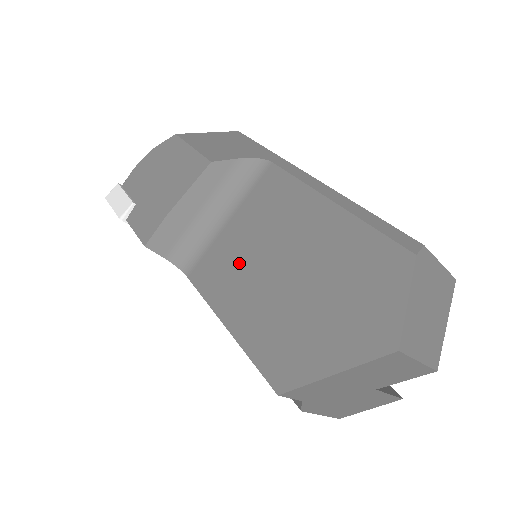
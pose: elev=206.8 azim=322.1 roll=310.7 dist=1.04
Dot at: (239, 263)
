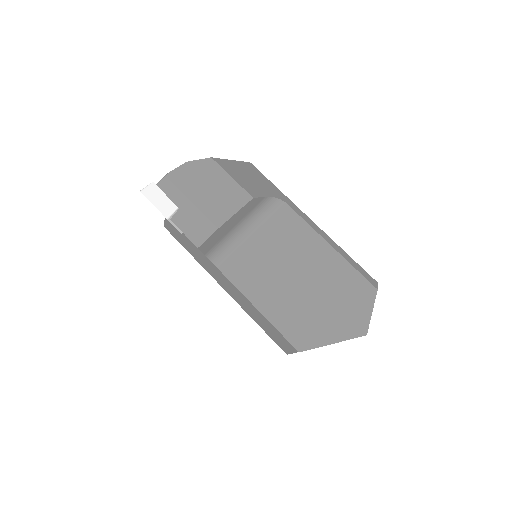
Dot at: (265, 269)
